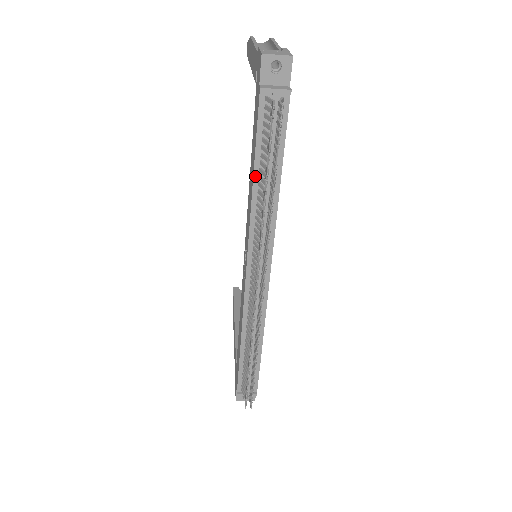
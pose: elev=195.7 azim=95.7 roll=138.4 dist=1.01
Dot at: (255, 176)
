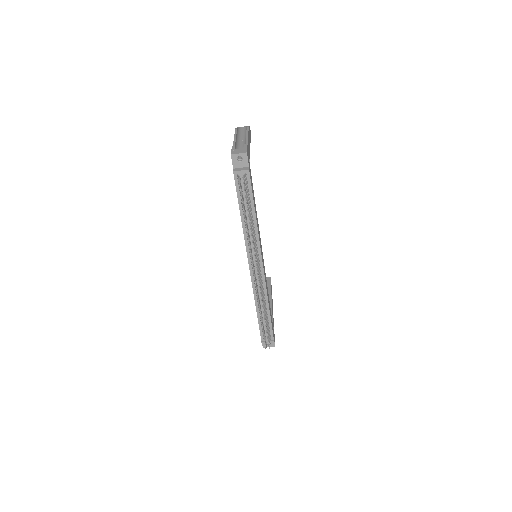
Dot at: (241, 214)
